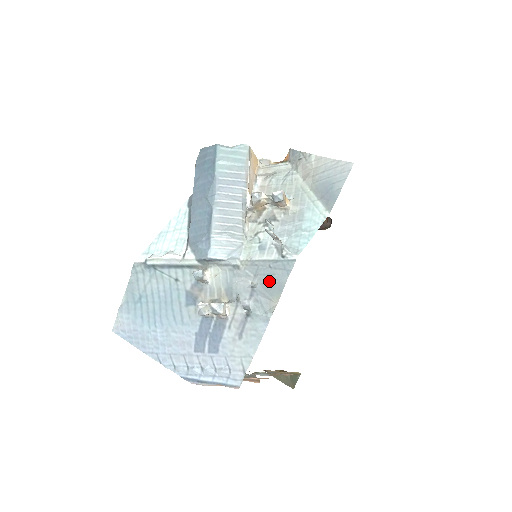
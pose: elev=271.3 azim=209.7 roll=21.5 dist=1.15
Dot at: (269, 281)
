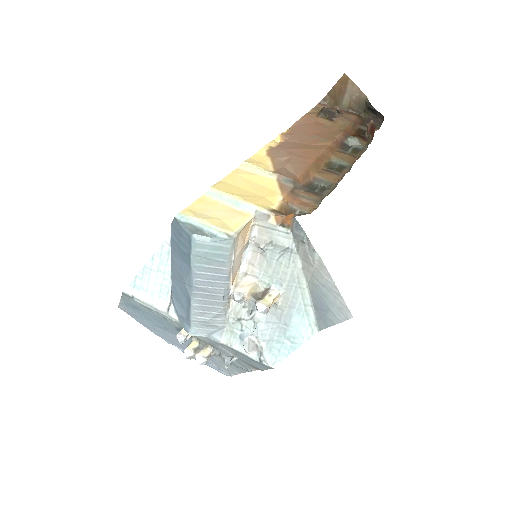
Dot at: (248, 363)
